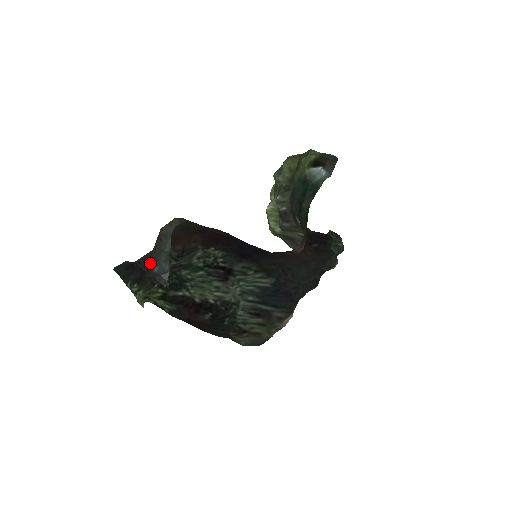
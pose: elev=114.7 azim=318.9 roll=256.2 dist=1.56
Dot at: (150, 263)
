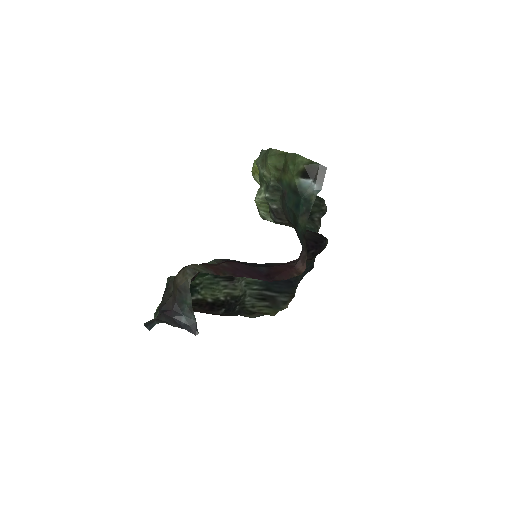
Dot at: (176, 314)
